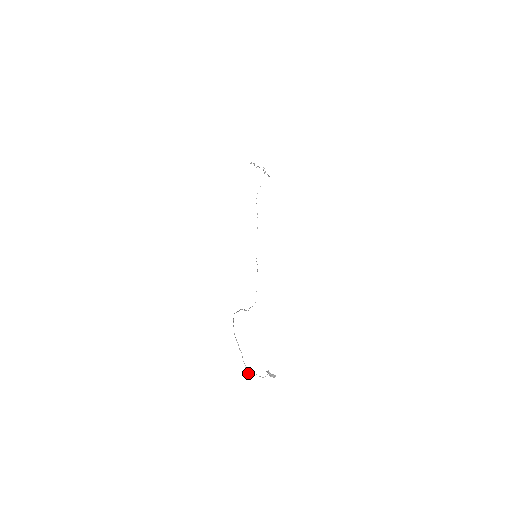
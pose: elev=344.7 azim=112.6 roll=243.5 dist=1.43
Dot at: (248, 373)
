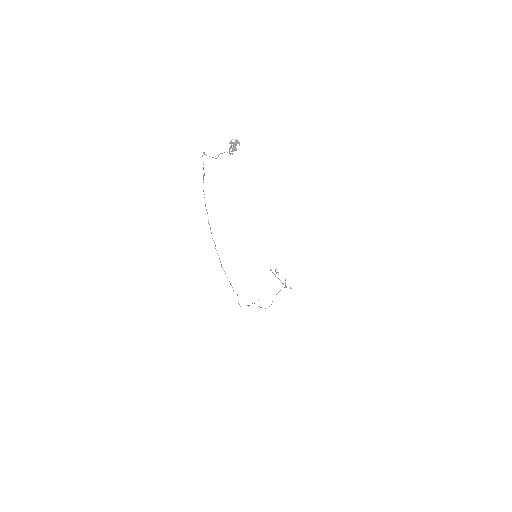
Dot at: (204, 154)
